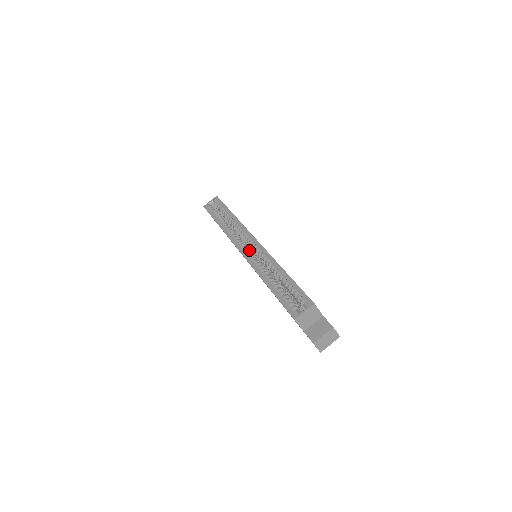
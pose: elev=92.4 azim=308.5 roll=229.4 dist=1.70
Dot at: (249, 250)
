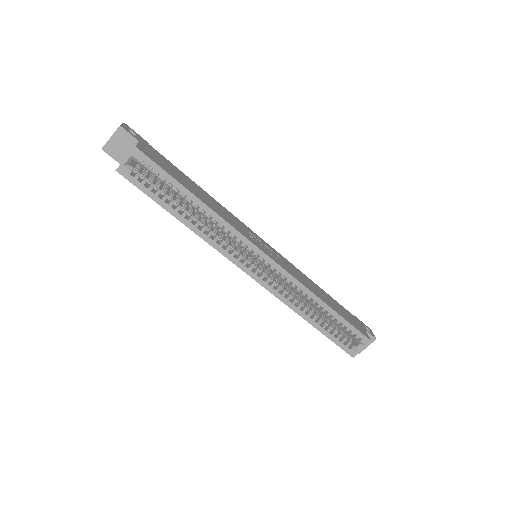
Dot at: (256, 265)
